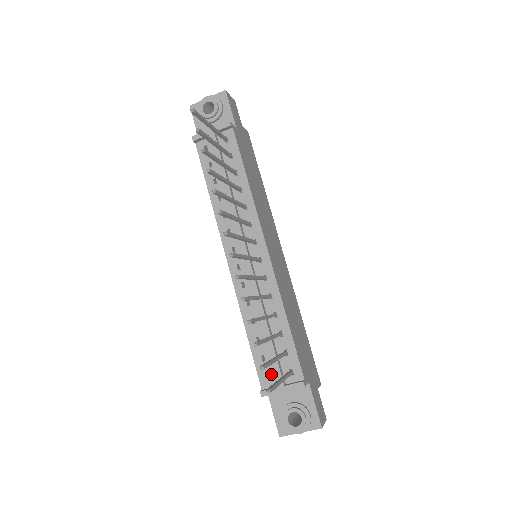
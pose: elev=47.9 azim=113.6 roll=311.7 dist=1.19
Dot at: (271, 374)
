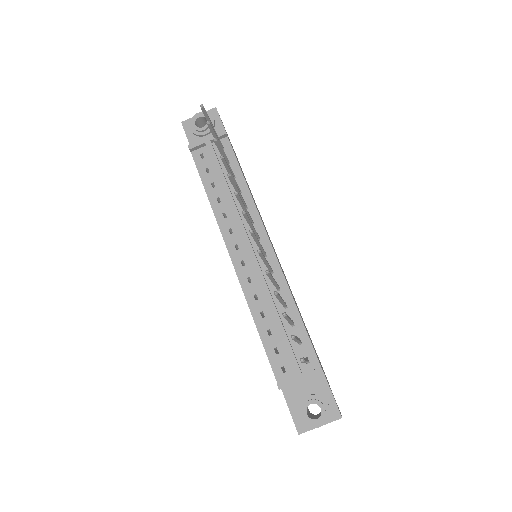
Dot at: (286, 366)
